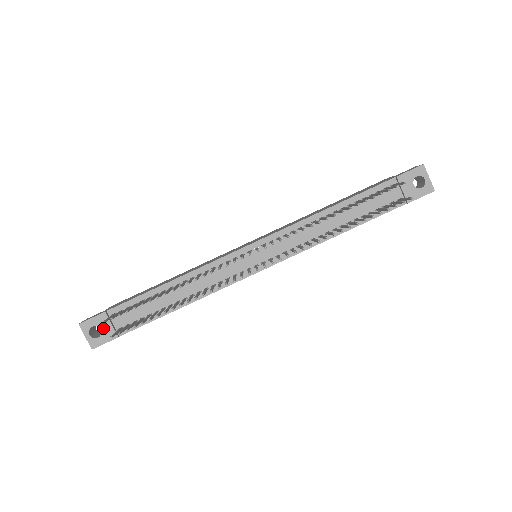
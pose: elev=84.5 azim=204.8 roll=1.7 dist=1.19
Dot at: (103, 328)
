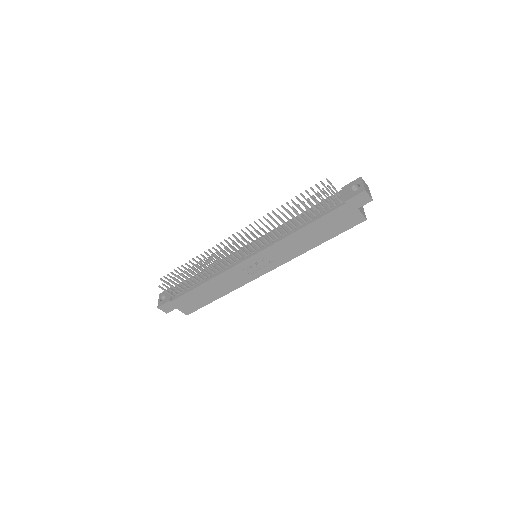
Dot at: (167, 295)
